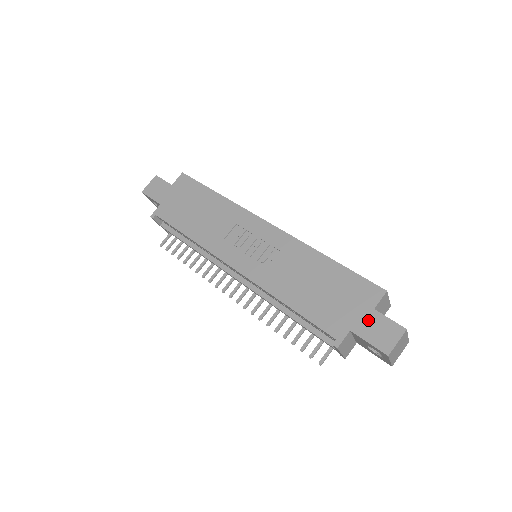
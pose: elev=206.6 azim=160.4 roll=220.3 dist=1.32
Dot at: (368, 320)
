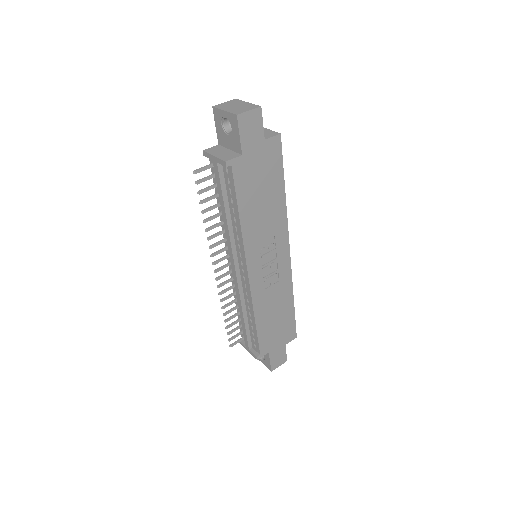
Dot at: (279, 350)
